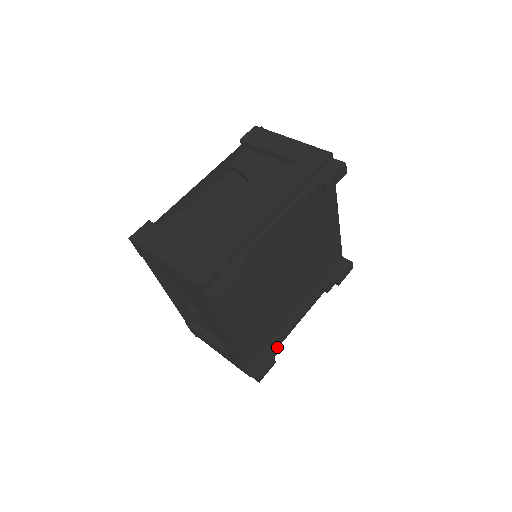
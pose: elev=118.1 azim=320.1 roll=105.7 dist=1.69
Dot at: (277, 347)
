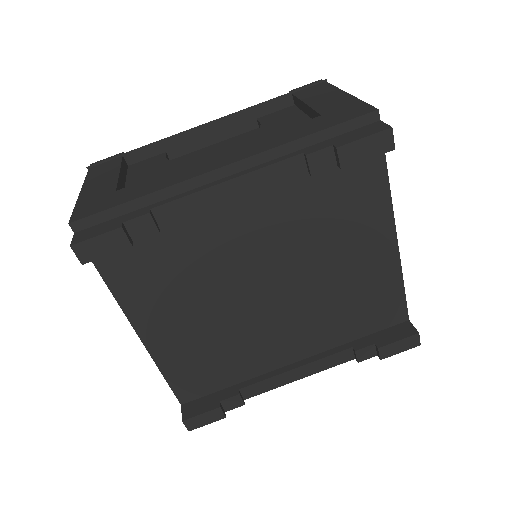
Dot at: (235, 396)
